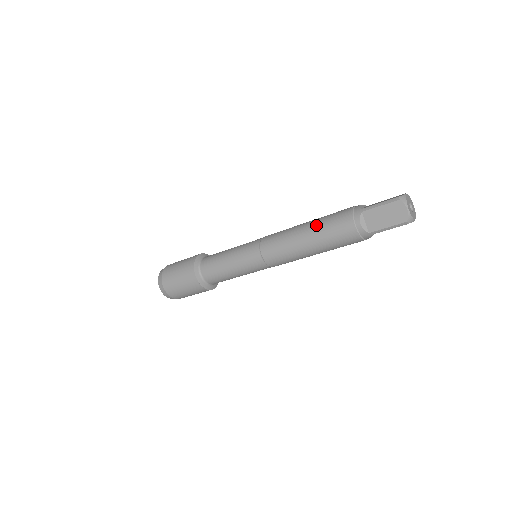
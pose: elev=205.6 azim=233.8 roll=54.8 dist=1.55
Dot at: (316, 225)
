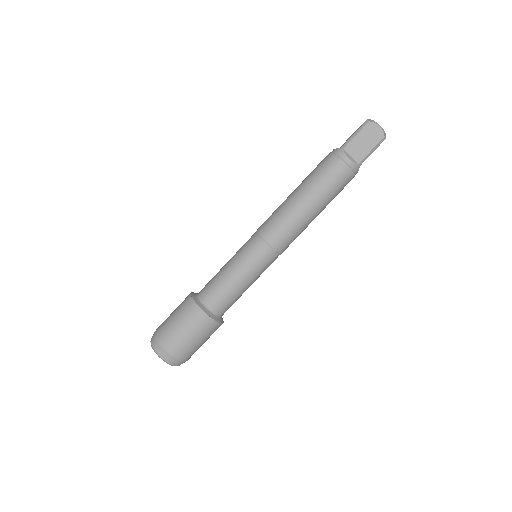
Dot at: occluded
